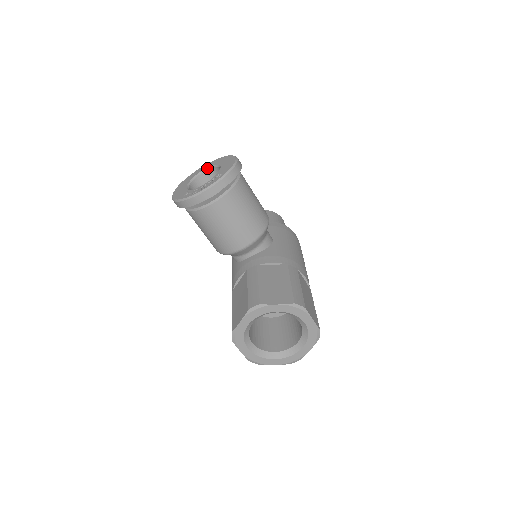
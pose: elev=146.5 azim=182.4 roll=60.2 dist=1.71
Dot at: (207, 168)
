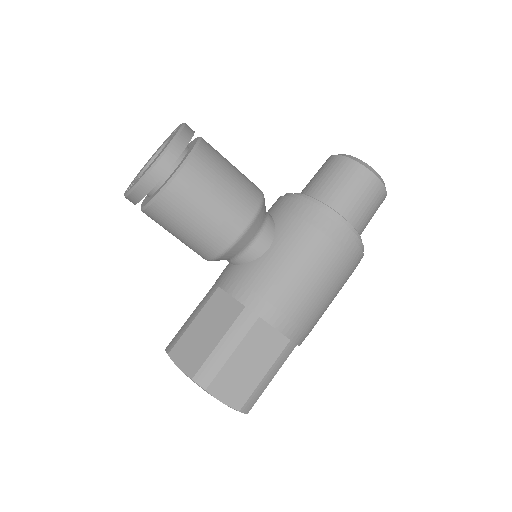
Dot at: occluded
